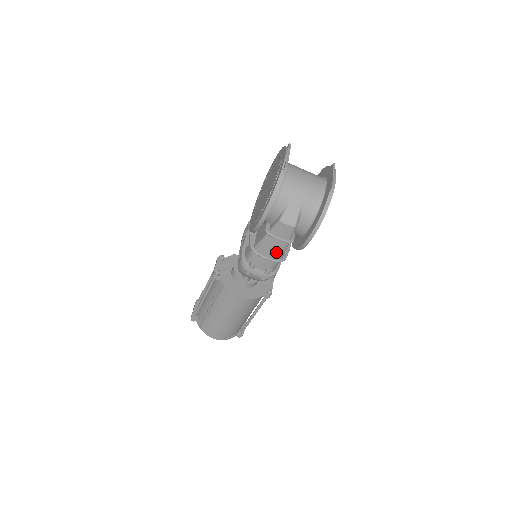
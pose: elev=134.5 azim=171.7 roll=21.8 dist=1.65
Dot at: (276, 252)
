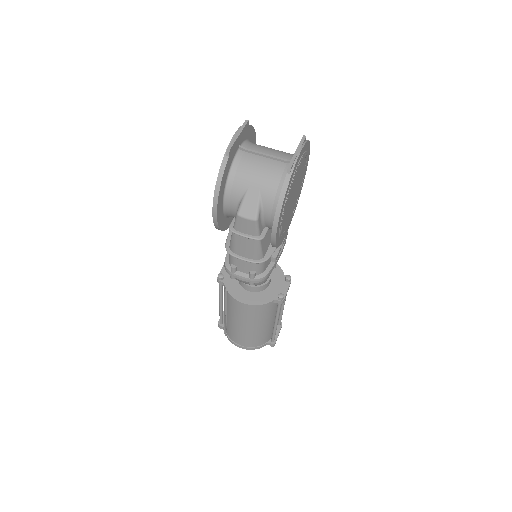
Dot at: (250, 252)
